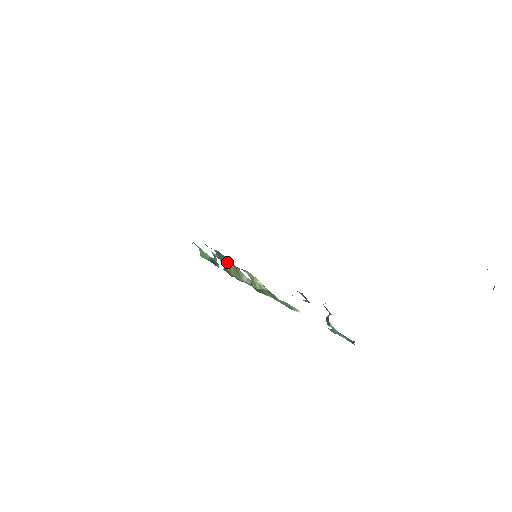
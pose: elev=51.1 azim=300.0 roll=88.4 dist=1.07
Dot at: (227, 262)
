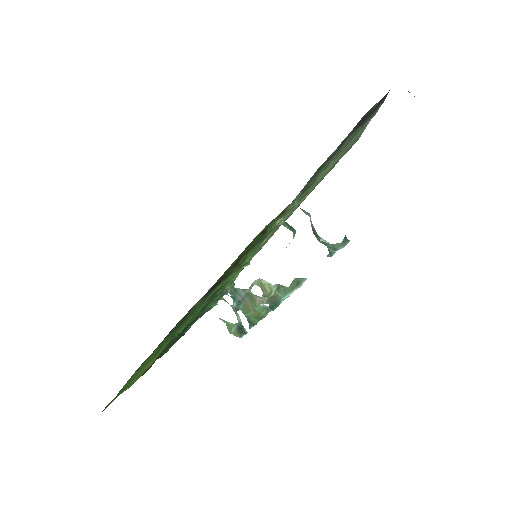
Dot at: (243, 300)
